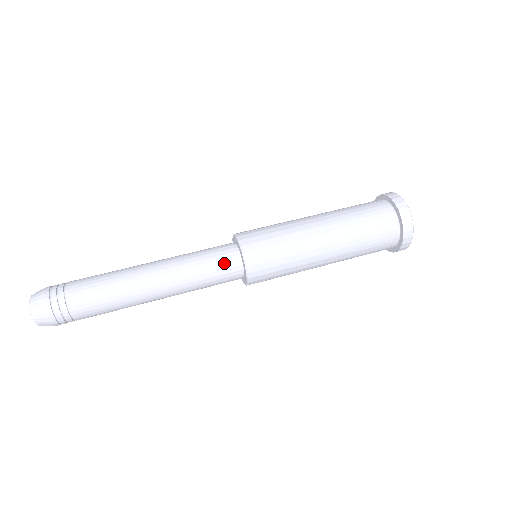
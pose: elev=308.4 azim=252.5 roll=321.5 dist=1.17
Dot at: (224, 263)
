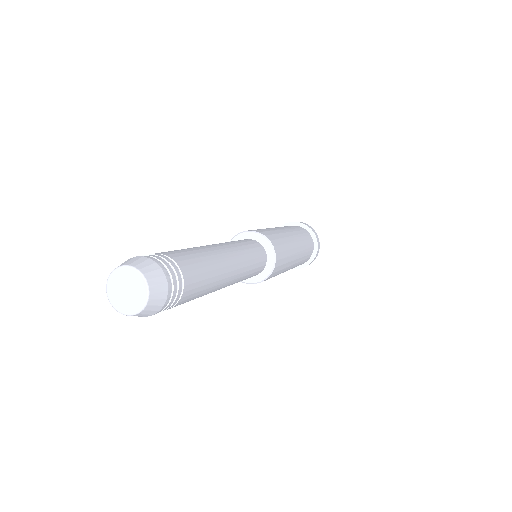
Dot at: (261, 260)
